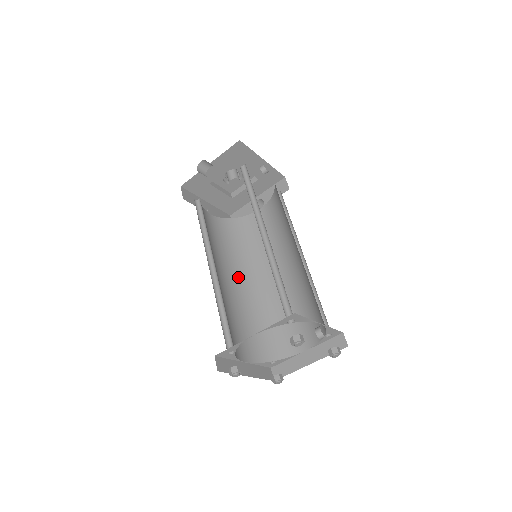
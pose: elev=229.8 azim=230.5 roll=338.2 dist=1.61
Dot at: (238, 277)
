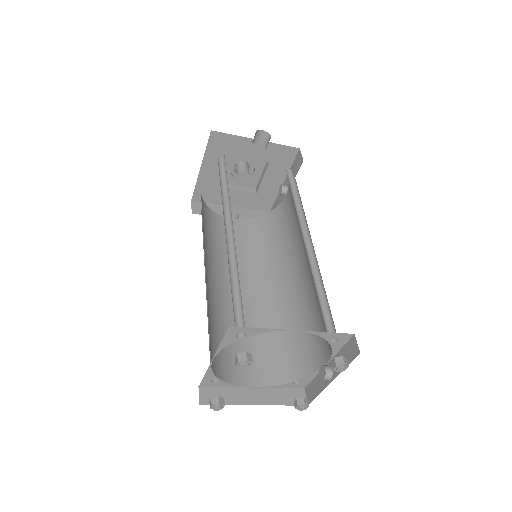
Dot at: (206, 263)
